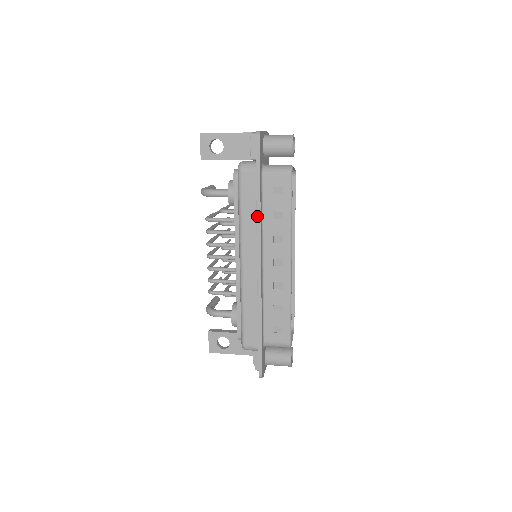
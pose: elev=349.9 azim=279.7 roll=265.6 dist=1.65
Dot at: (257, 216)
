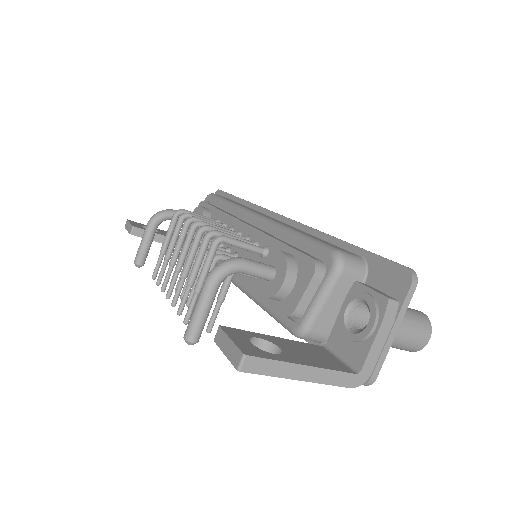
Dot at: (252, 203)
